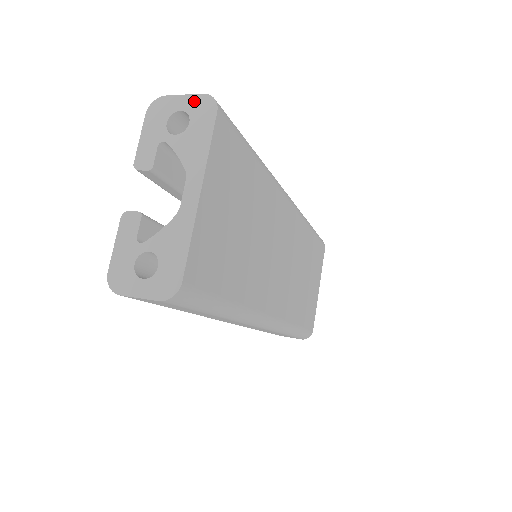
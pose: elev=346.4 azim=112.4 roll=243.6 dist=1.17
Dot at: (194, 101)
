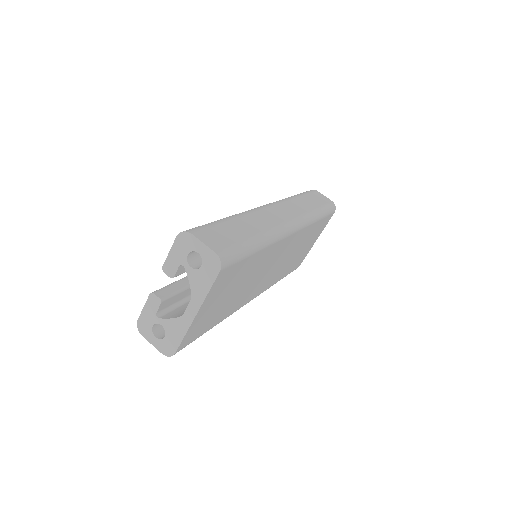
Dot at: (208, 253)
